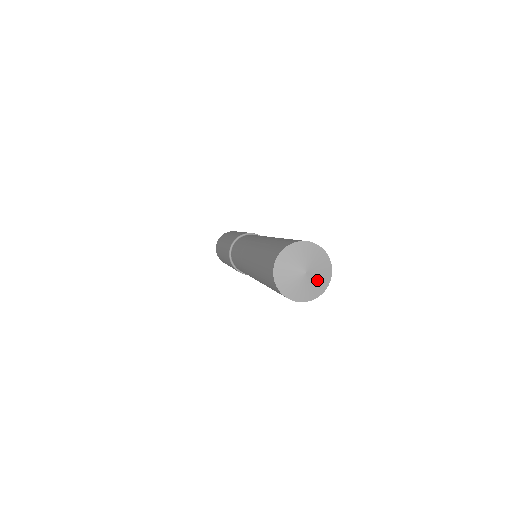
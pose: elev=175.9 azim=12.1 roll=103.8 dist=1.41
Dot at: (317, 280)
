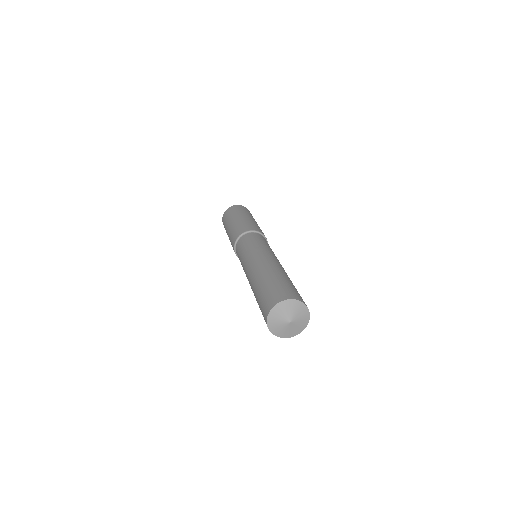
Dot at: (290, 330)
